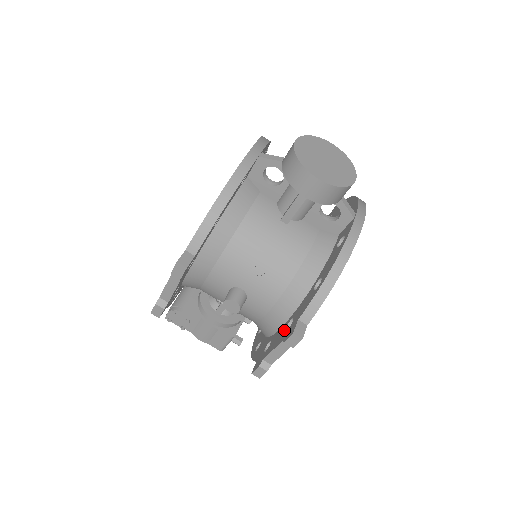
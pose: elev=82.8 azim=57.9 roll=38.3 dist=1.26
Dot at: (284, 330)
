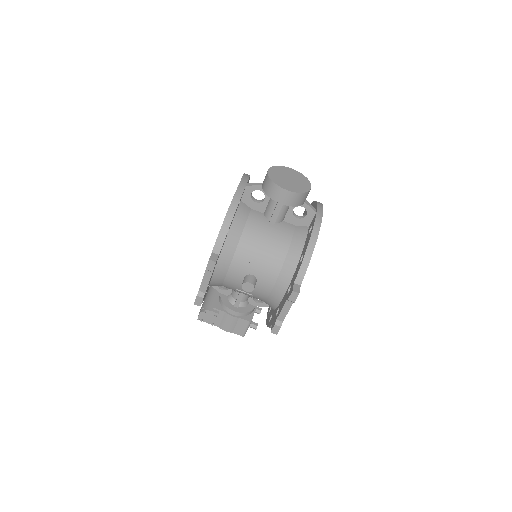
Dot at: (286, 295)
